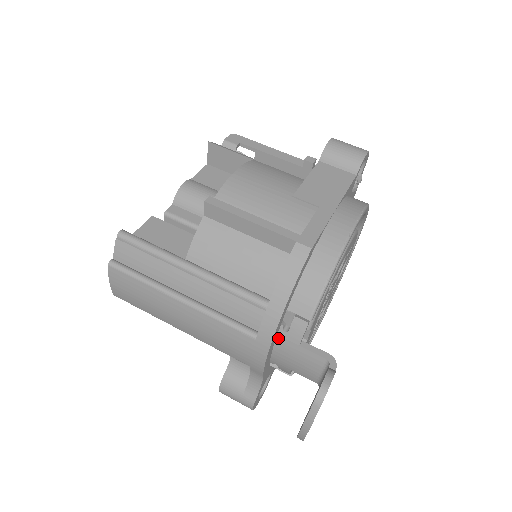
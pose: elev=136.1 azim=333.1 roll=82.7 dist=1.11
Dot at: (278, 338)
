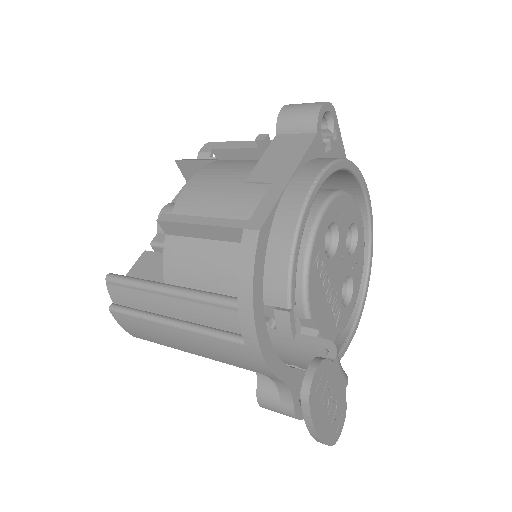
Dot at: (272, 337)
